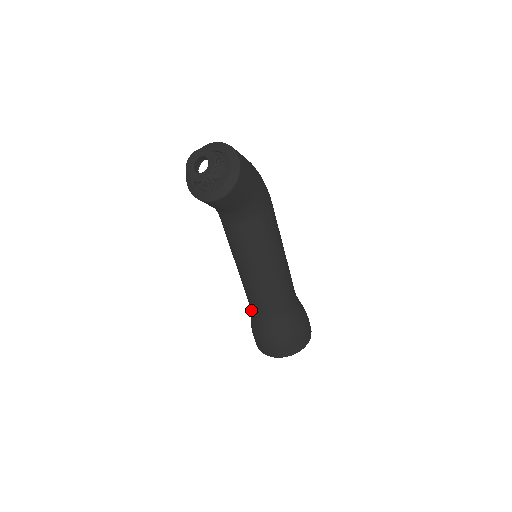
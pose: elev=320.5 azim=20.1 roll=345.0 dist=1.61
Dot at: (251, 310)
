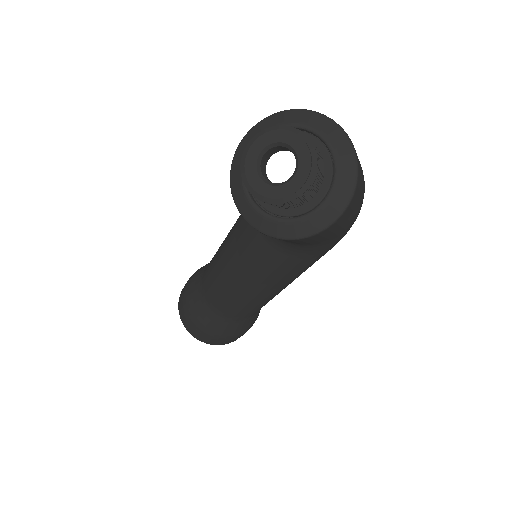
Dot at: (203, 273)
